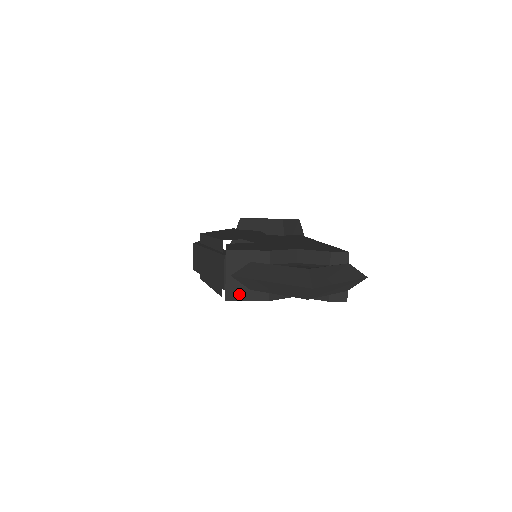
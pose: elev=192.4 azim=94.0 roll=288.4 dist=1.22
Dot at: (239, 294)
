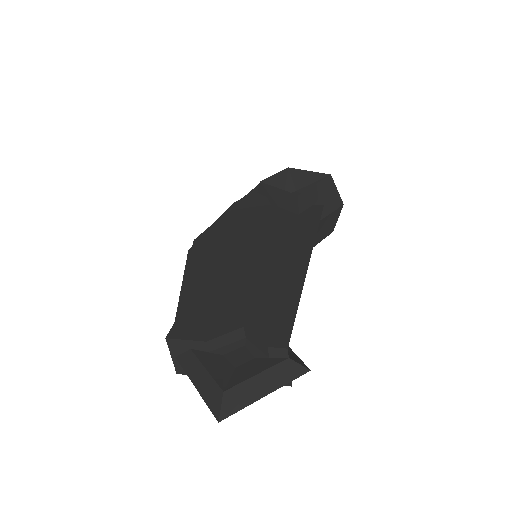
Dot at: occluded
